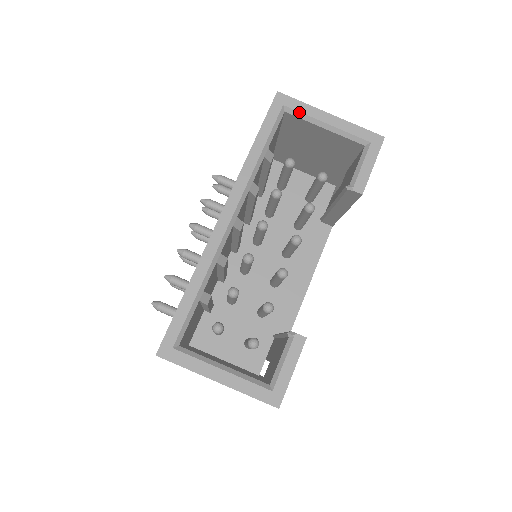
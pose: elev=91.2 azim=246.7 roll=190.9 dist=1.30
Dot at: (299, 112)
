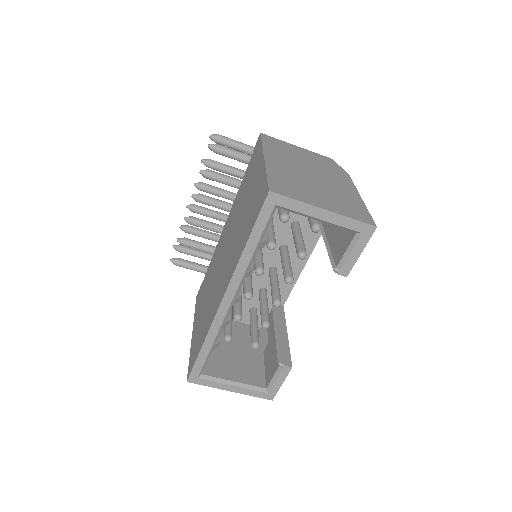
Dot at: (292, 210)
